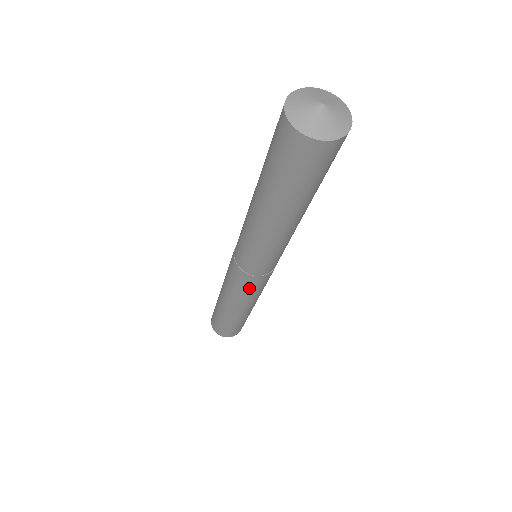
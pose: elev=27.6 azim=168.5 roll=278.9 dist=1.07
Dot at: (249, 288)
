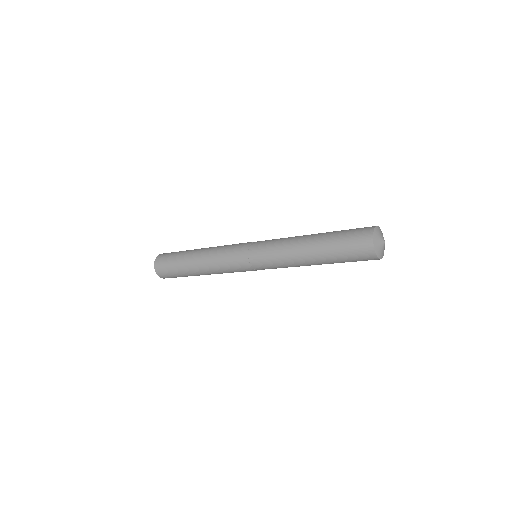
Dot at: (239, 271)
